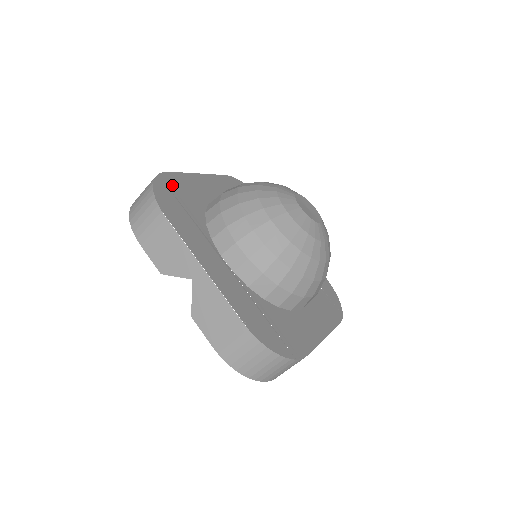
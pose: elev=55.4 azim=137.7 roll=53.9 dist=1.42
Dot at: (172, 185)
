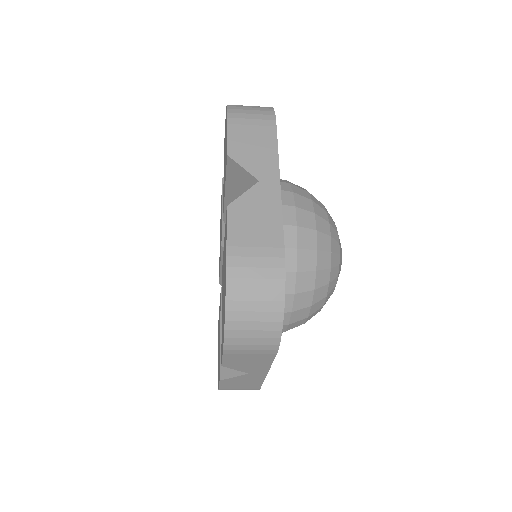
Dot at: occluded
